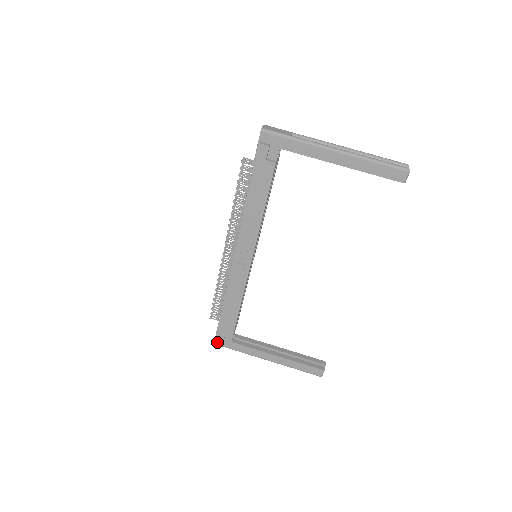
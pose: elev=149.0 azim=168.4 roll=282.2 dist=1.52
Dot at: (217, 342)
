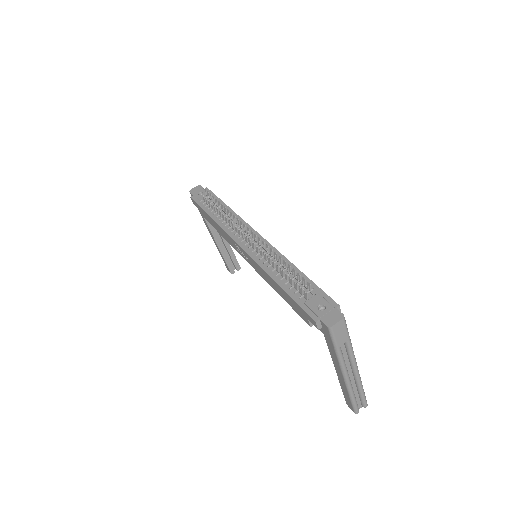
Dot at: (192, 195)
